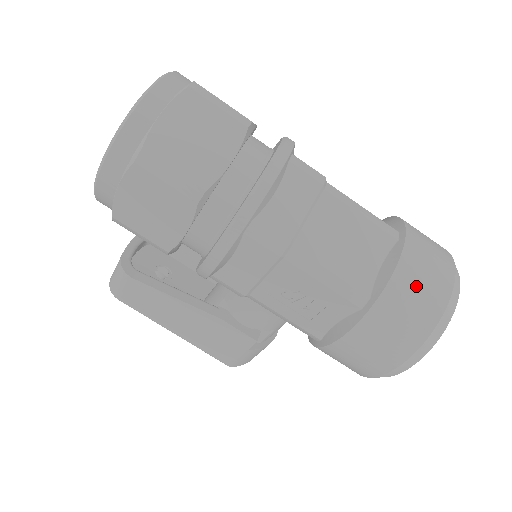
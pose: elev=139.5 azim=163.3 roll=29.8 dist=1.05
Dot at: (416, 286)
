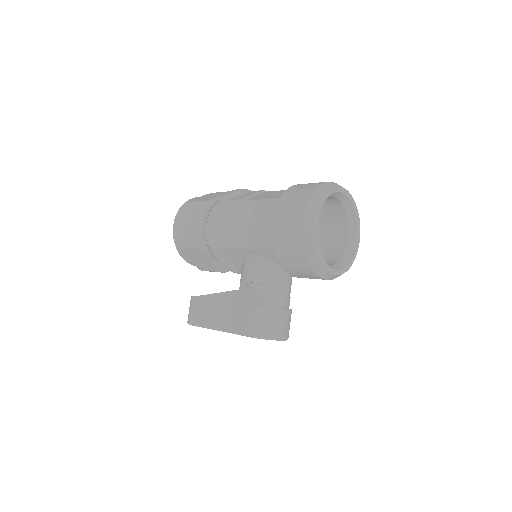
Dot at: (304, 185)
